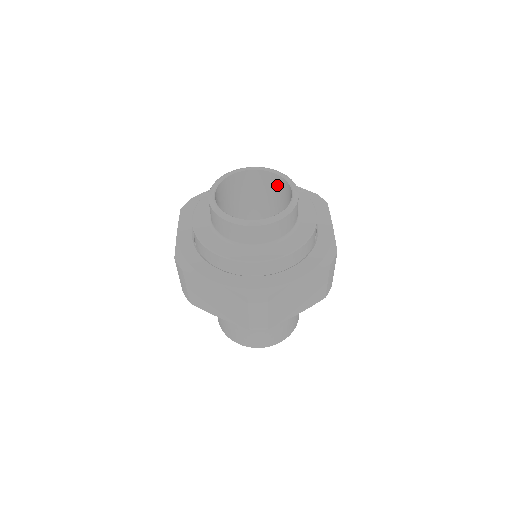
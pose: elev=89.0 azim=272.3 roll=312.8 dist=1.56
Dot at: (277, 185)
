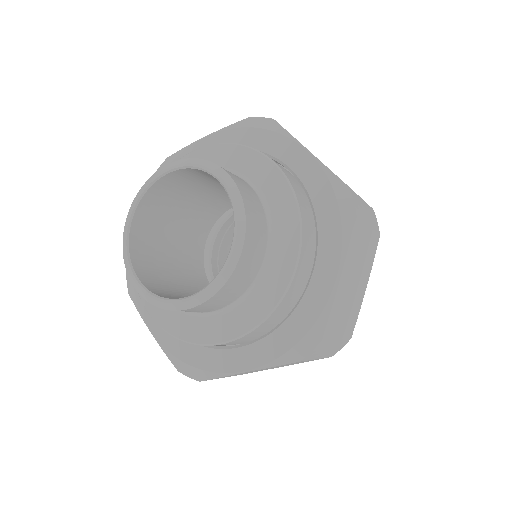
Dot at: (193, 177)
